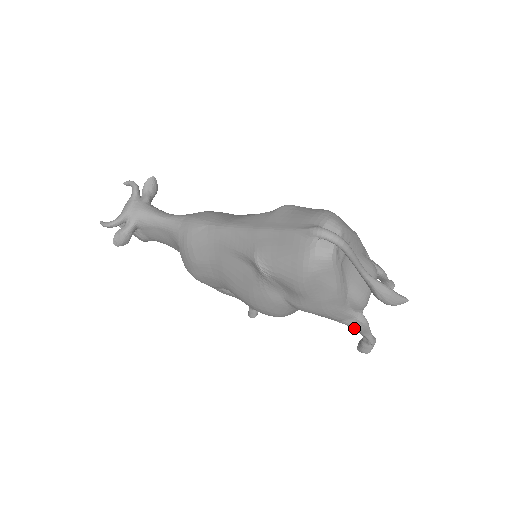
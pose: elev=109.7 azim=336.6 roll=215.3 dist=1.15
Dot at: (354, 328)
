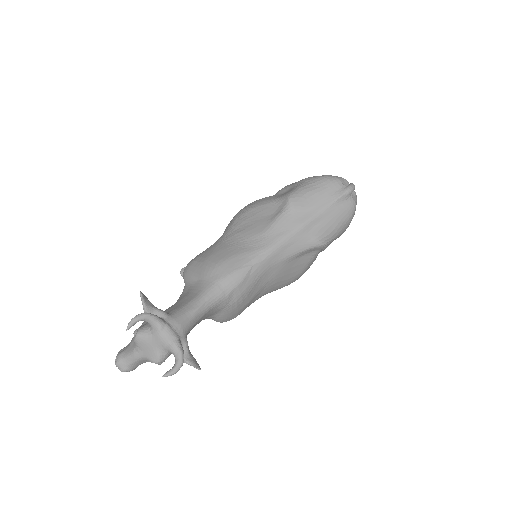
Dot at: occluded
